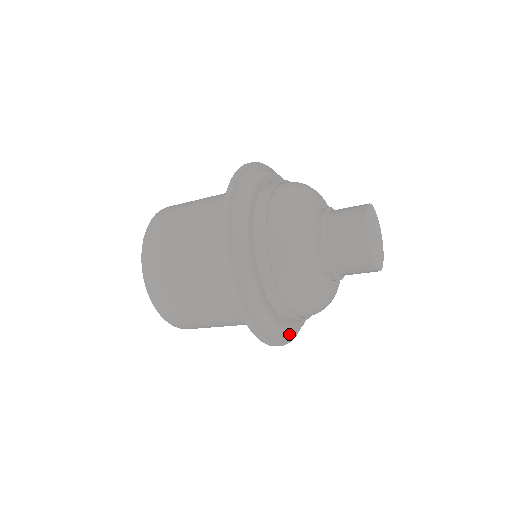
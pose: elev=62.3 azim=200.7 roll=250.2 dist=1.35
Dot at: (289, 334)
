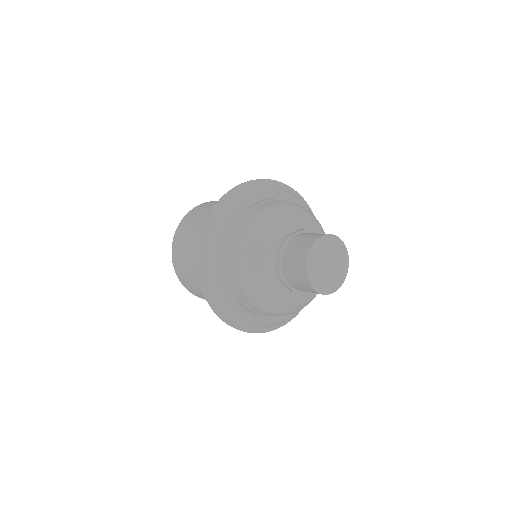
Dot at: occluded
